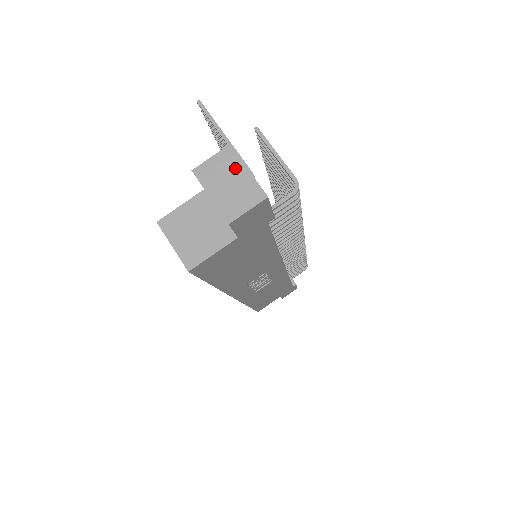
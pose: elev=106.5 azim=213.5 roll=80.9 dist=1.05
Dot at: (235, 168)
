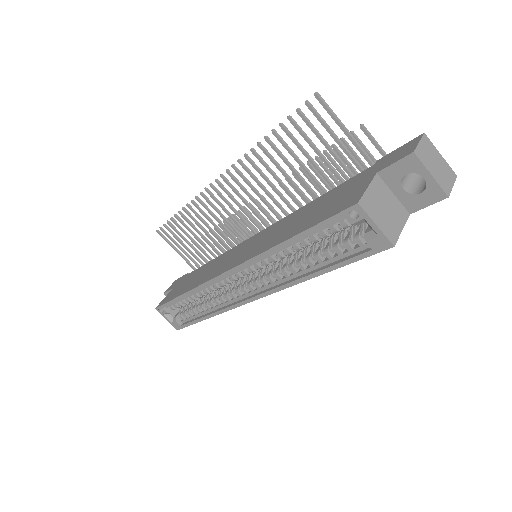
Dot at: (434, 152)
